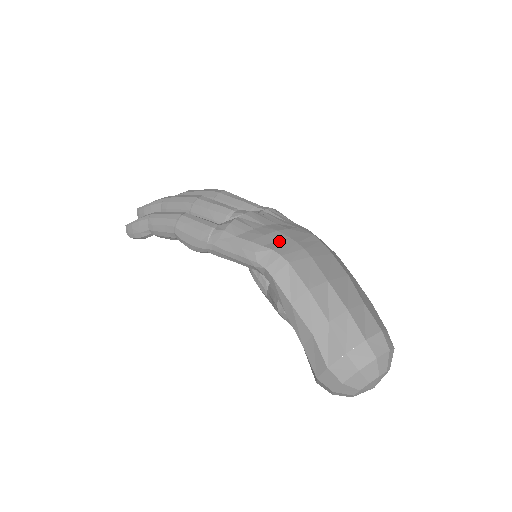
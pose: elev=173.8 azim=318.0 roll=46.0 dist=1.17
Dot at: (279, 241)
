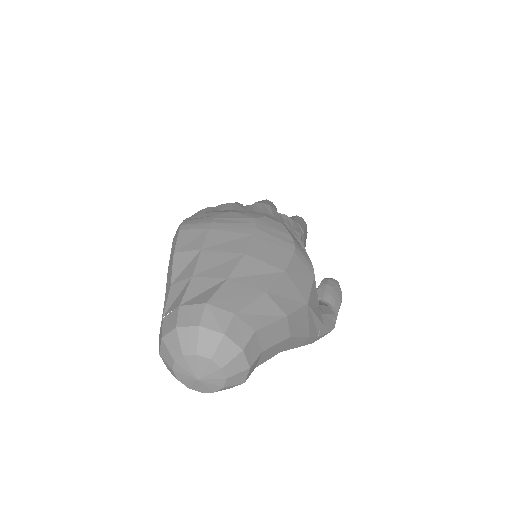
Dot at: (201, 217)
